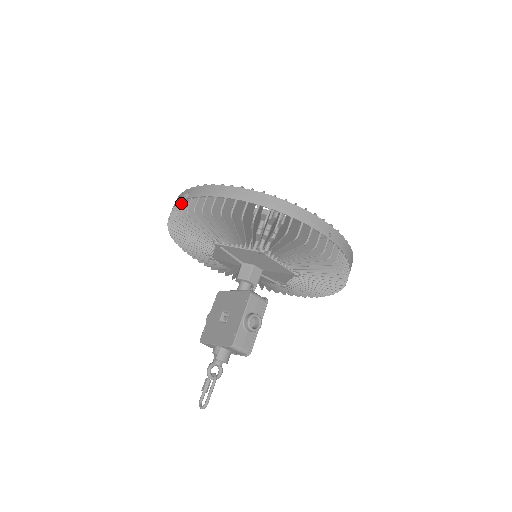
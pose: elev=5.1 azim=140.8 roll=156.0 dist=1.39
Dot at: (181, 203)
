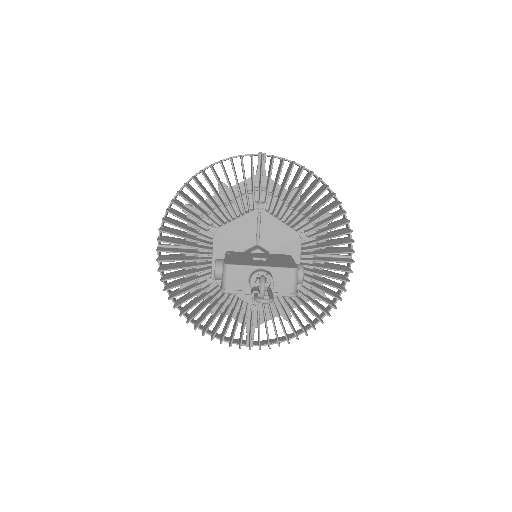
Dot at: (253, 155)
